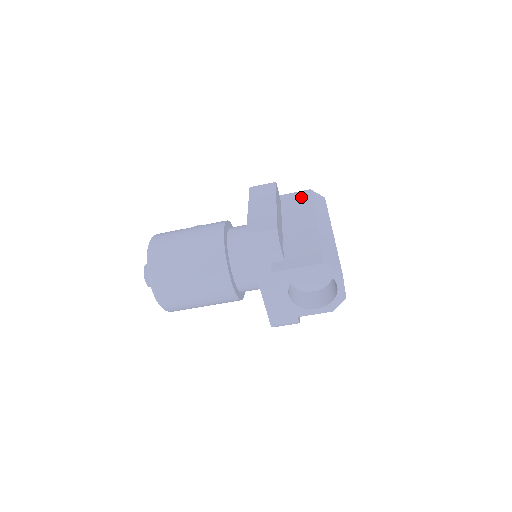
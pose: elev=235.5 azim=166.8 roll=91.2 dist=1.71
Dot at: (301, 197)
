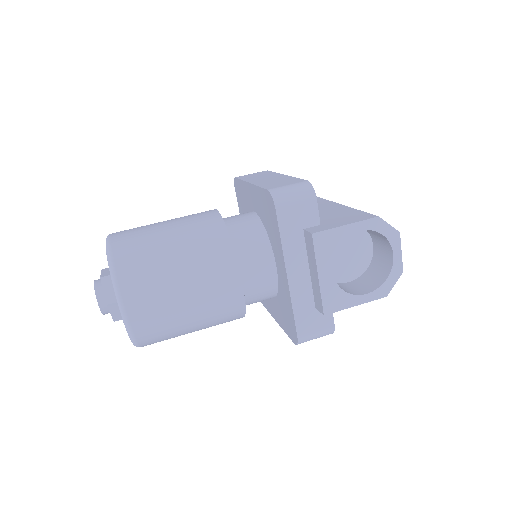
Dot at: occluded
